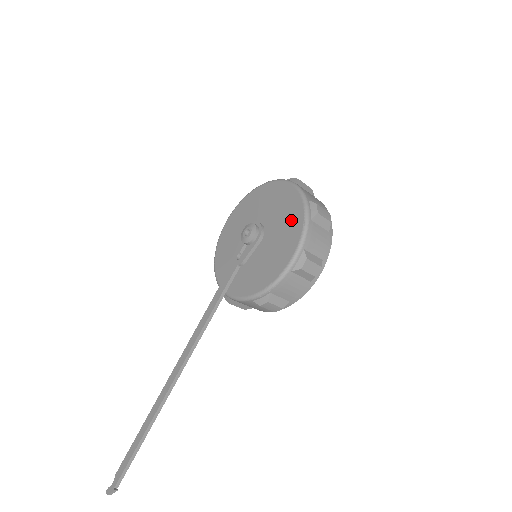
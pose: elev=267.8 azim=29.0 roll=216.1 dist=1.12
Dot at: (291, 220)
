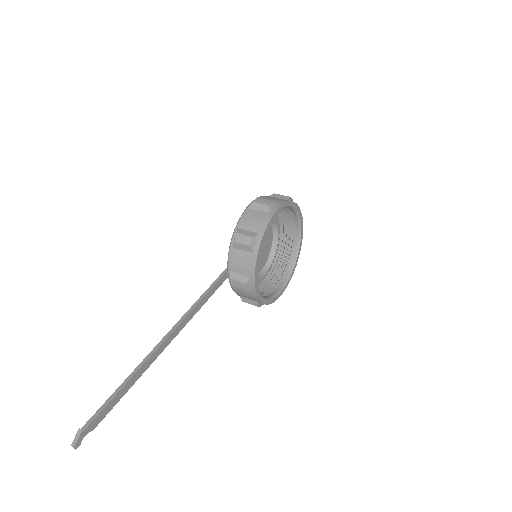
Dot at: occluded
